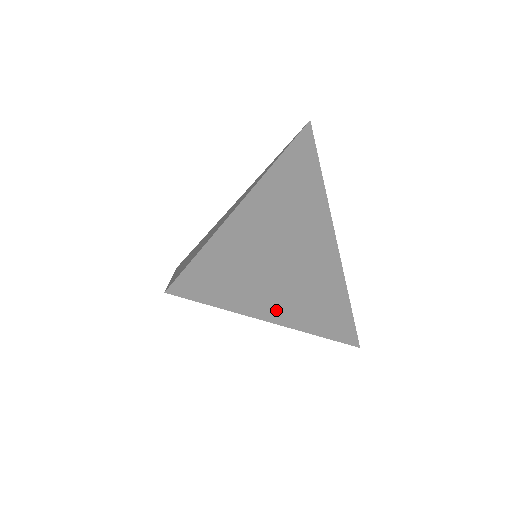
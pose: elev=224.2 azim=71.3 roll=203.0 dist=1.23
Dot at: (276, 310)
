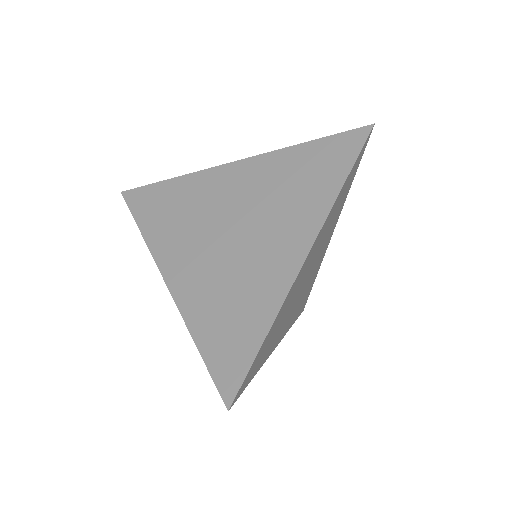
Dot at: occluded
